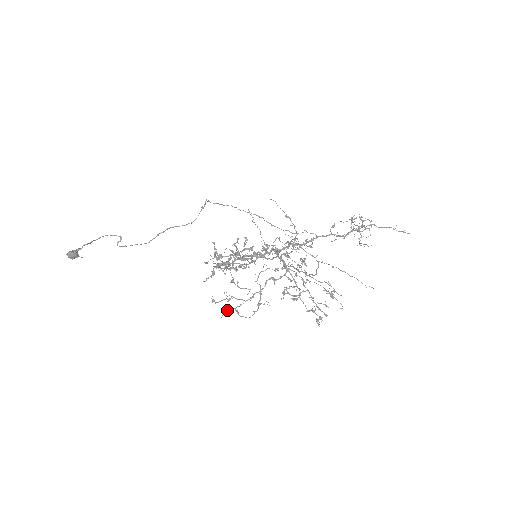
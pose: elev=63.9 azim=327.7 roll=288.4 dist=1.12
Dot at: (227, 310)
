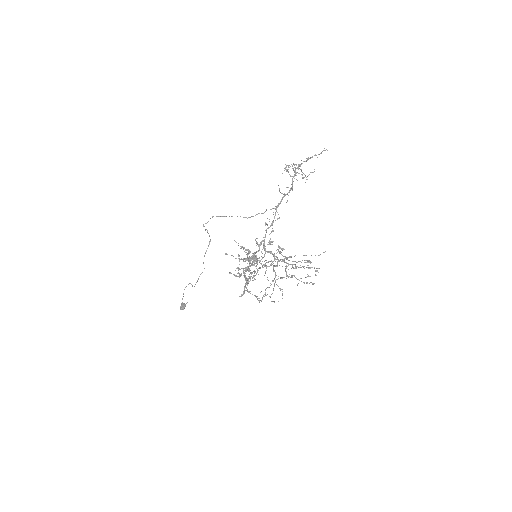
Dot at: (270, 296)
